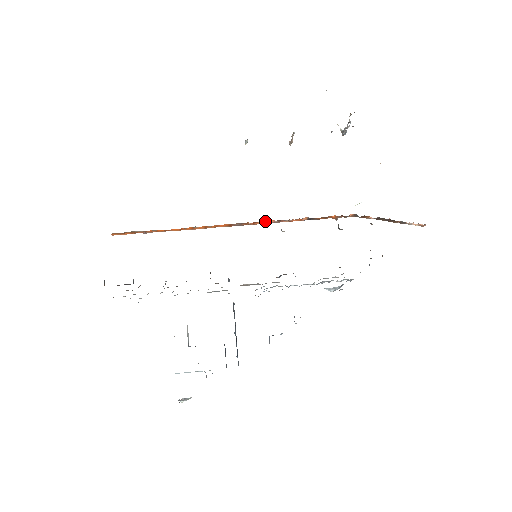
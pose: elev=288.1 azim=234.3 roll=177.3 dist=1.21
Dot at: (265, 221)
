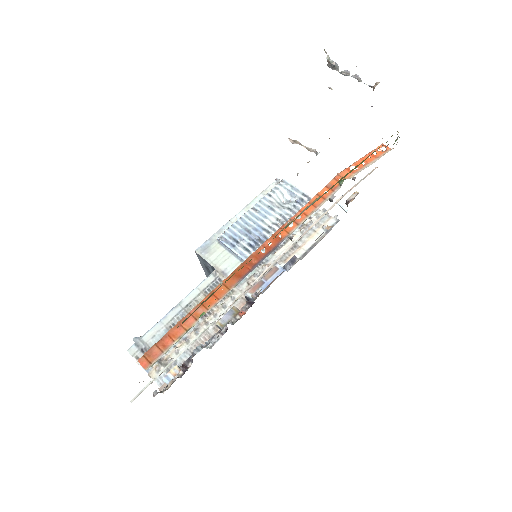
Dot at: (275, 241)
